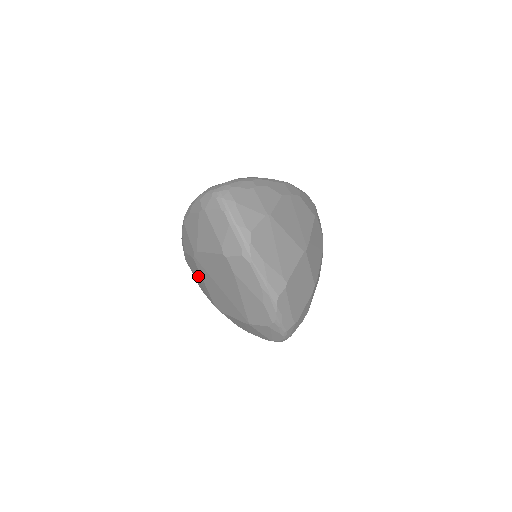
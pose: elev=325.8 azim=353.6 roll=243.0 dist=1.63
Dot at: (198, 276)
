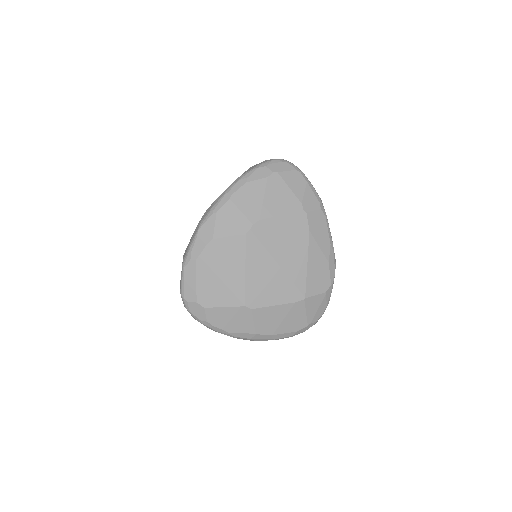
Dot at: (229, 268)
